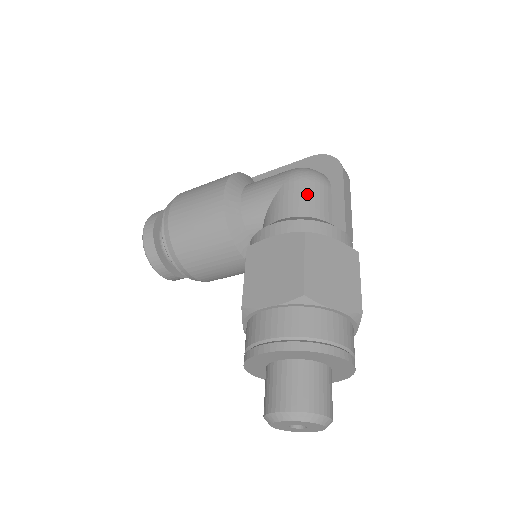
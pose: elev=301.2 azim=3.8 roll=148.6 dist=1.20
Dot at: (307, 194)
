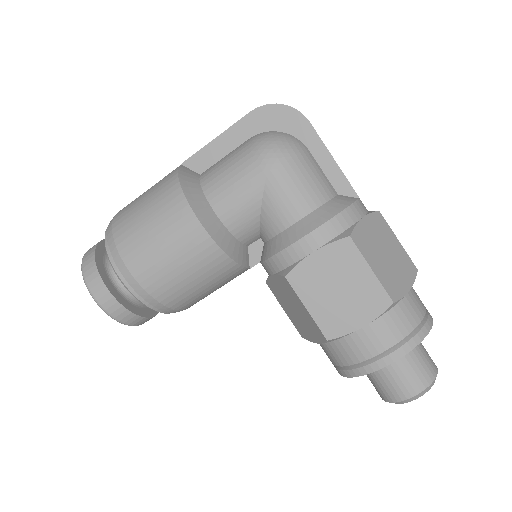
Dot at: (302, 178)
